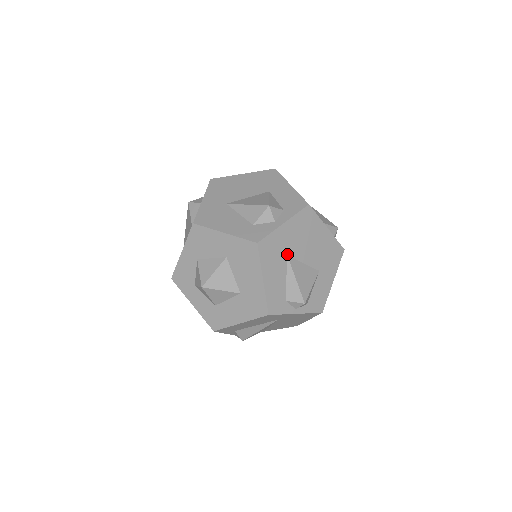
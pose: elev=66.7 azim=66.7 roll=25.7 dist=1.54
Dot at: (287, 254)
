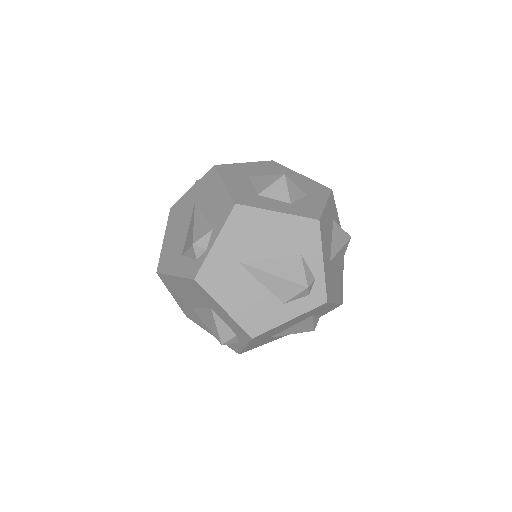
Dot at: (269, 338)
